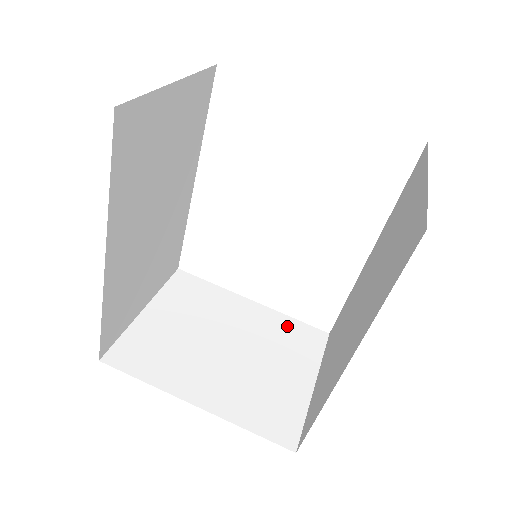
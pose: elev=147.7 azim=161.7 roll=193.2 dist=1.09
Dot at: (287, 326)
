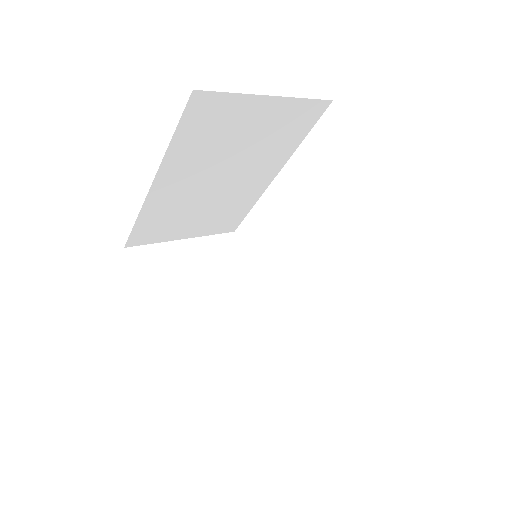
Dot at: (269, 329)
